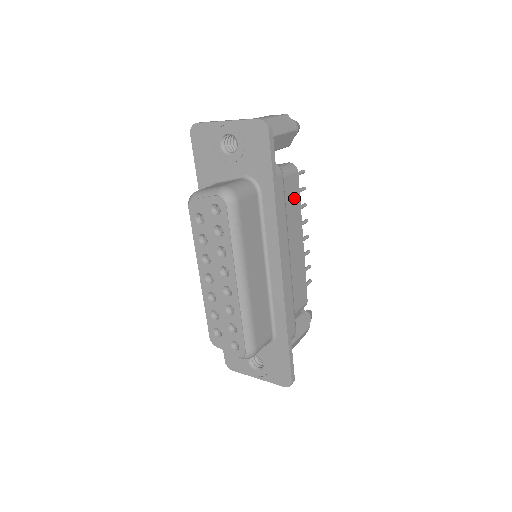
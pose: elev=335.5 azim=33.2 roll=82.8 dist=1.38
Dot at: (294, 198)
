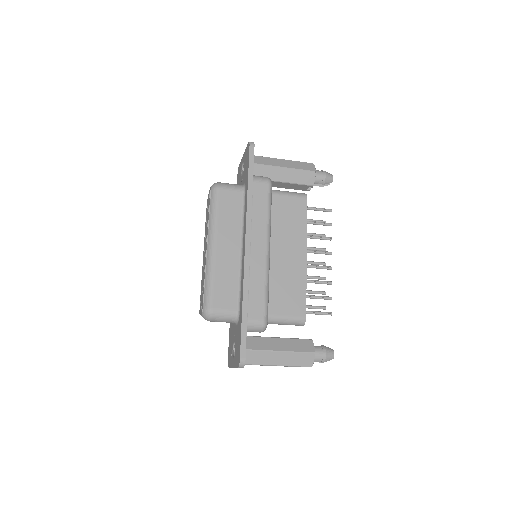
Dot at: (298, 216)
